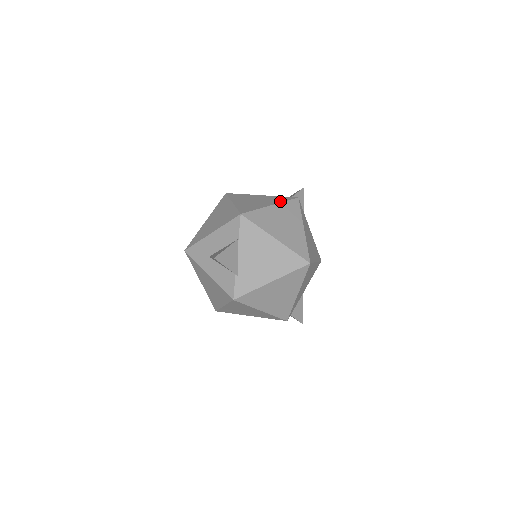
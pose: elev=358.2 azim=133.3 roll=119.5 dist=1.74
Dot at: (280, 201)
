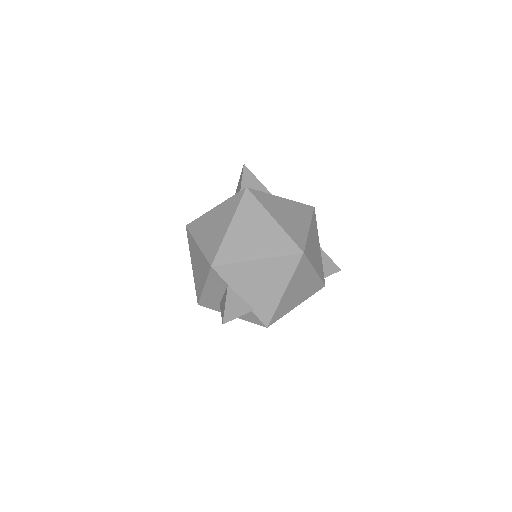
Dot at: (233, 210)
